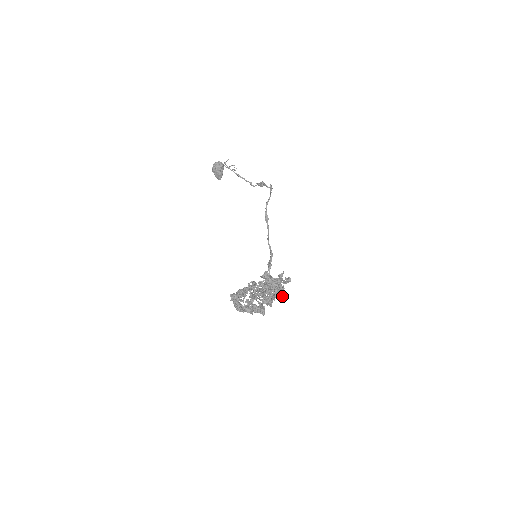
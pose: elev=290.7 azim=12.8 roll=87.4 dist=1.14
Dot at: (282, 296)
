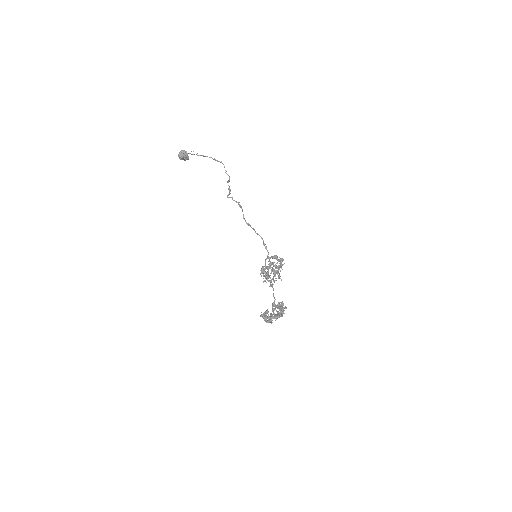
Dot at: occluded
